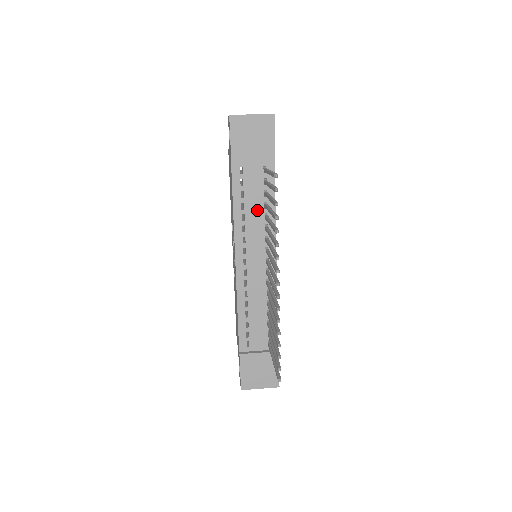
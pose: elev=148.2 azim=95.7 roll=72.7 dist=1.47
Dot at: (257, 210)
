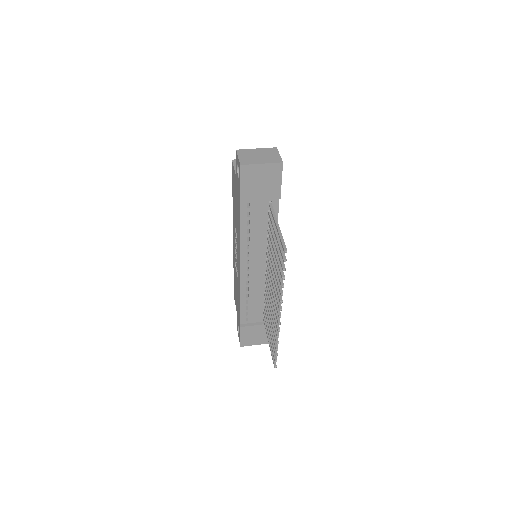
Dot at: (261, 233)
